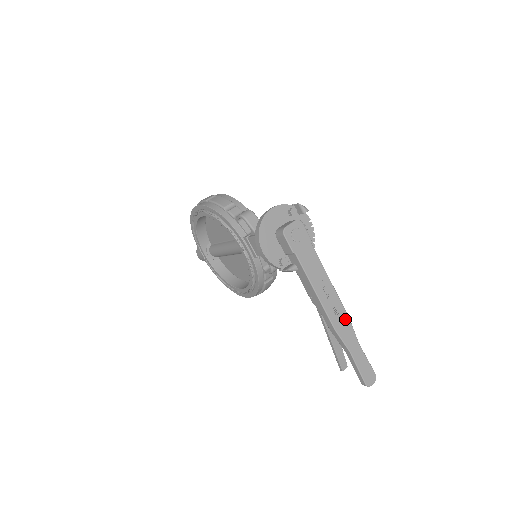
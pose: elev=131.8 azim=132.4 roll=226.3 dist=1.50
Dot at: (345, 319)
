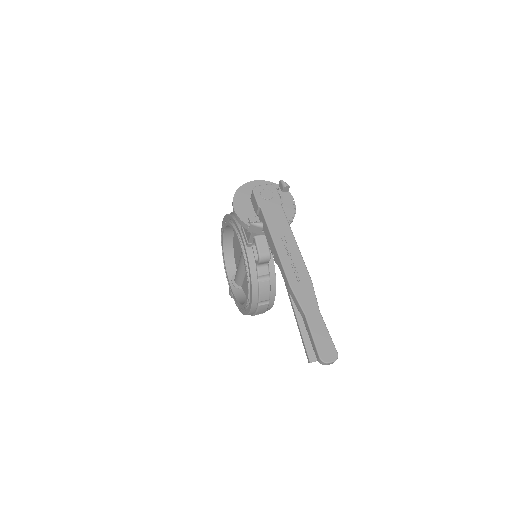
Dot at: (306, 280)
